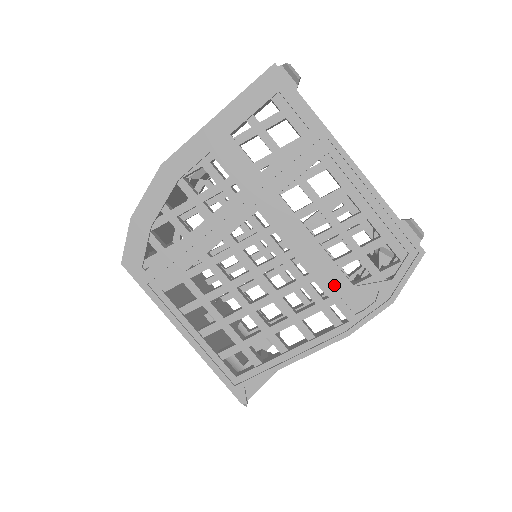
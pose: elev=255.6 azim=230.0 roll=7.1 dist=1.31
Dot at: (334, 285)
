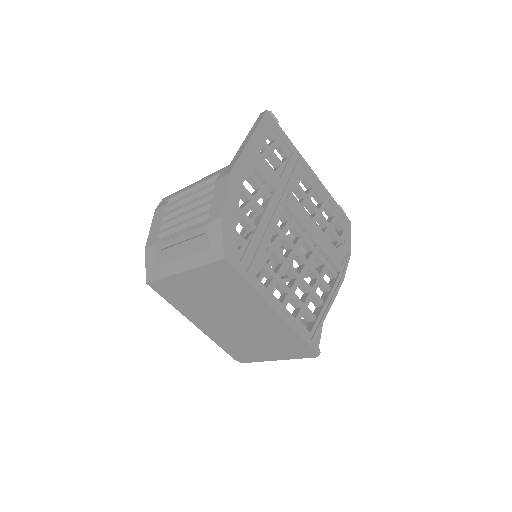
Dot at: (329, 249)
